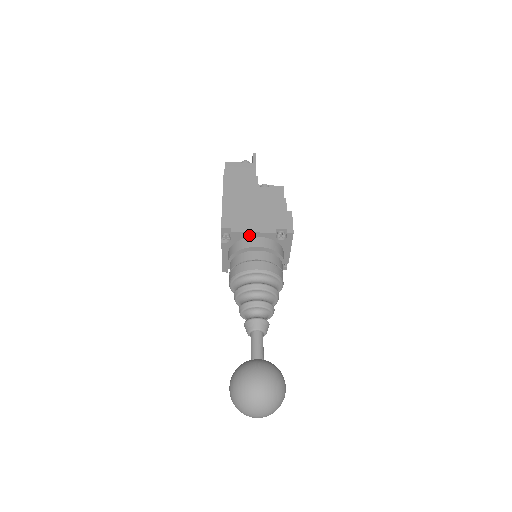
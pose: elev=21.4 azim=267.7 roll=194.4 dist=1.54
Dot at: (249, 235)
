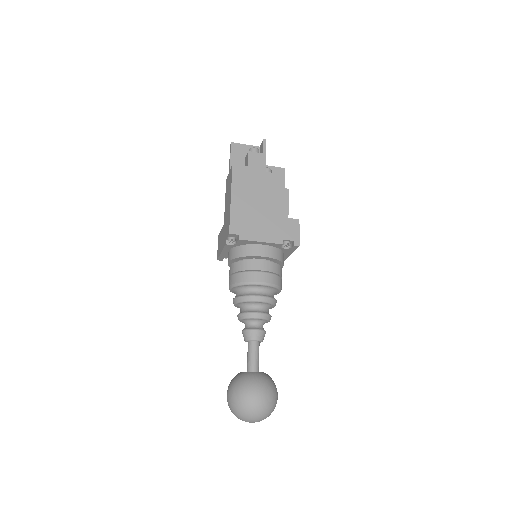
Dot at: (256, 243)
